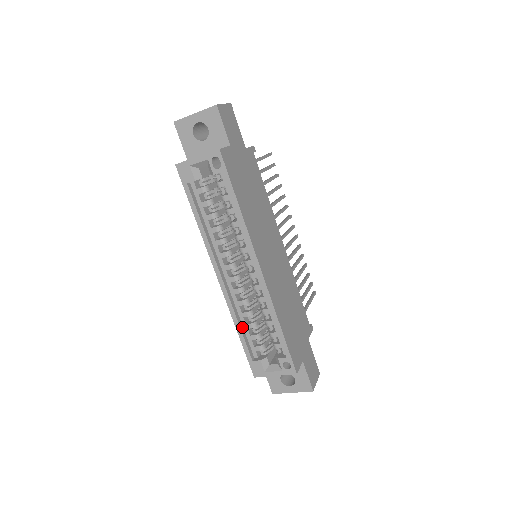
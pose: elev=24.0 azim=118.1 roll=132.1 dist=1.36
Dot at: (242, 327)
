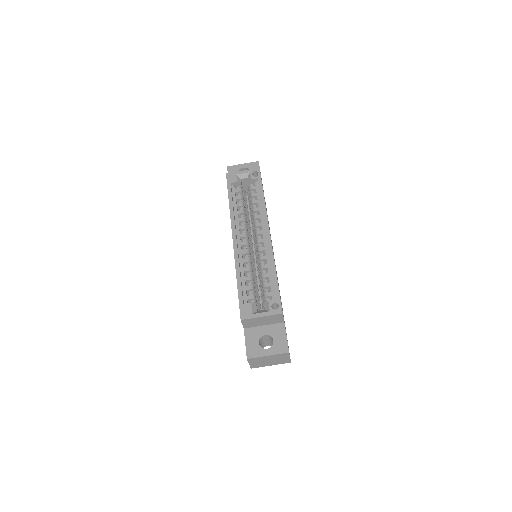
Dot at: (241, 278)
